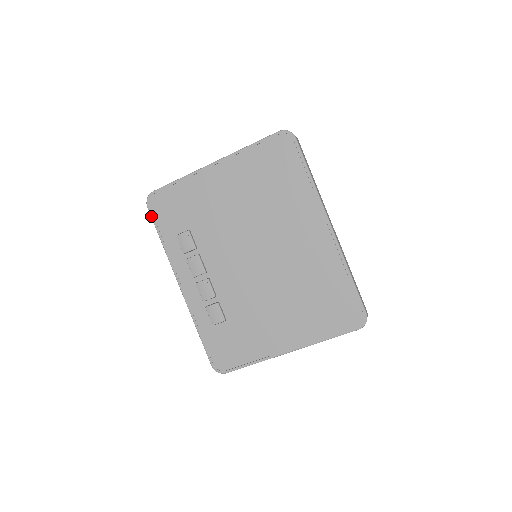
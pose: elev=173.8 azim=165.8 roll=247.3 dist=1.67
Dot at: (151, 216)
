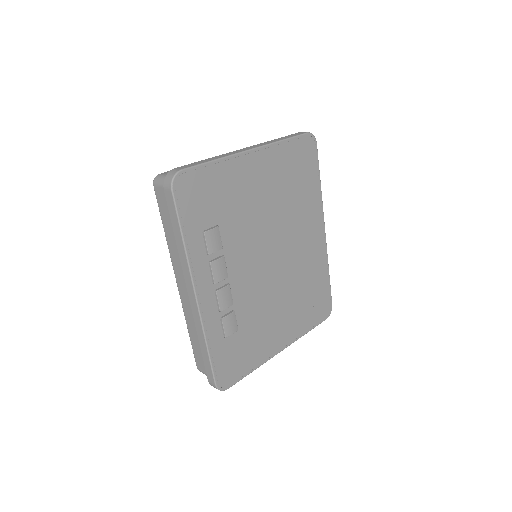
Dot at: (176, 203)
